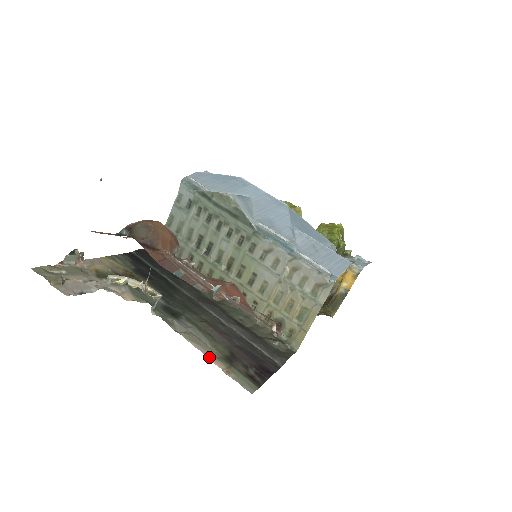
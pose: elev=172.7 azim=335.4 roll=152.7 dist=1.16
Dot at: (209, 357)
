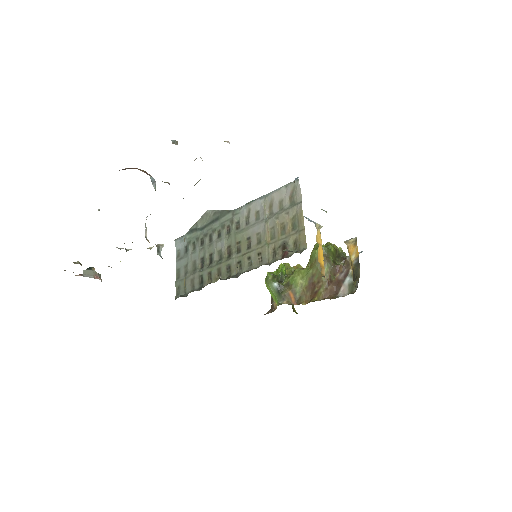
Dot at: occluded
